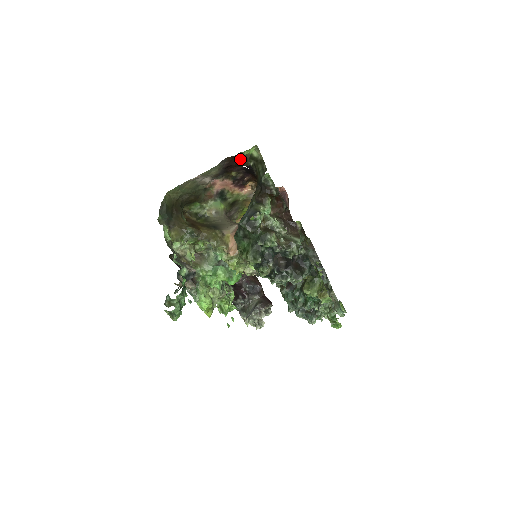
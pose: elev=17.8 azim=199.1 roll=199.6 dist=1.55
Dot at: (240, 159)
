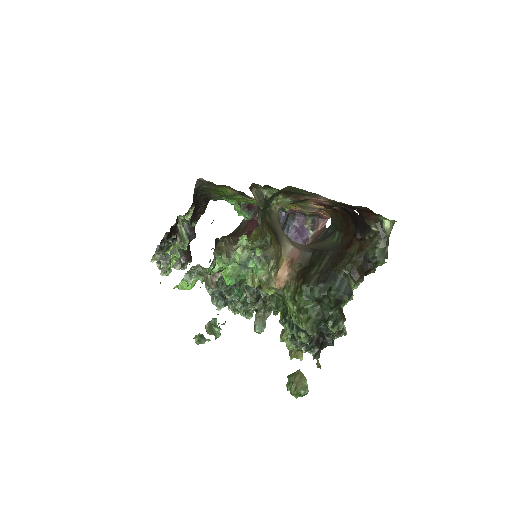
Dot at: (371, 215)
